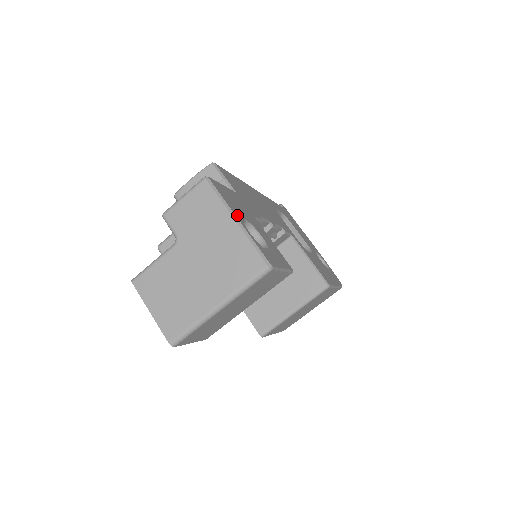
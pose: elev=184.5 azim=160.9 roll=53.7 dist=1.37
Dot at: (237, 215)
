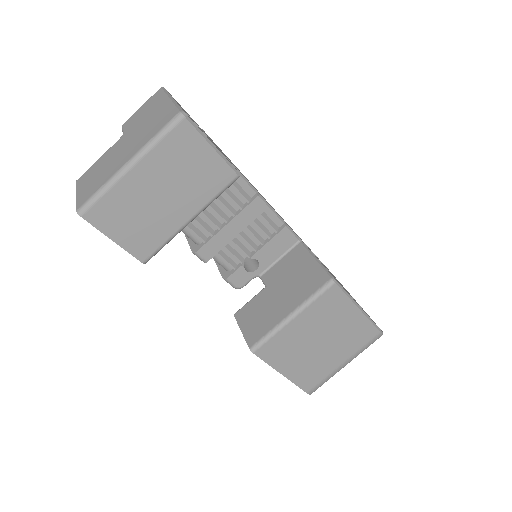
Dot at: occluded
